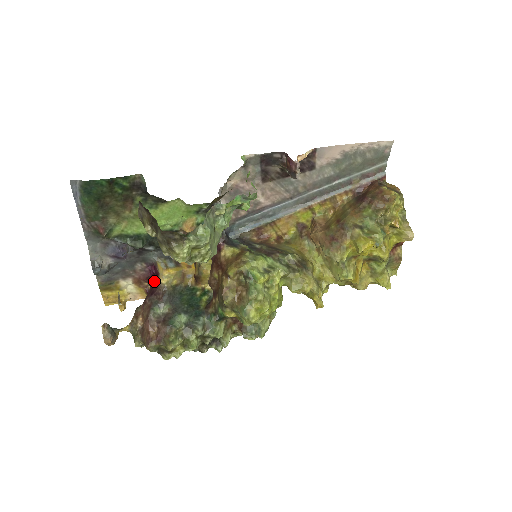
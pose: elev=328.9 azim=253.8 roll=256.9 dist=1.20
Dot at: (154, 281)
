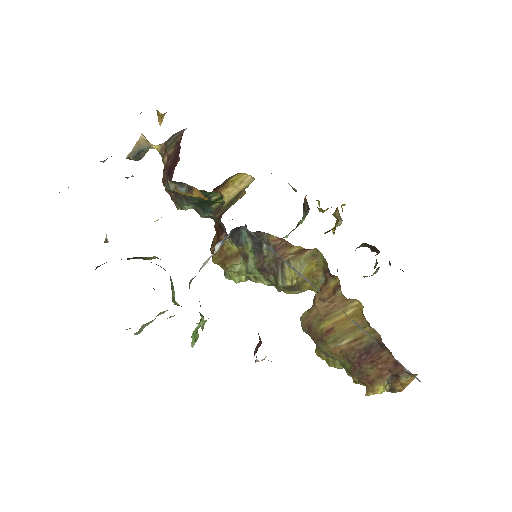
Dot at: (178, 156)
